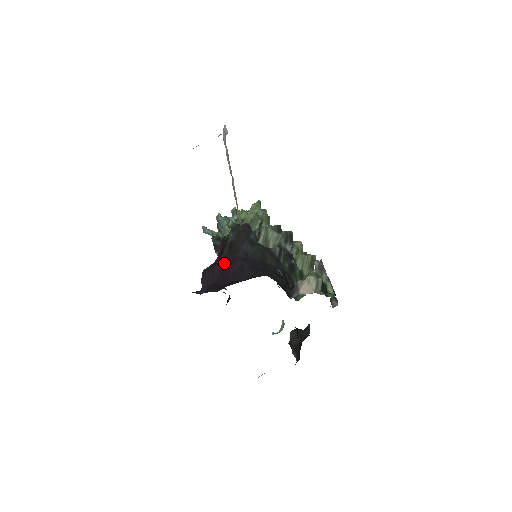
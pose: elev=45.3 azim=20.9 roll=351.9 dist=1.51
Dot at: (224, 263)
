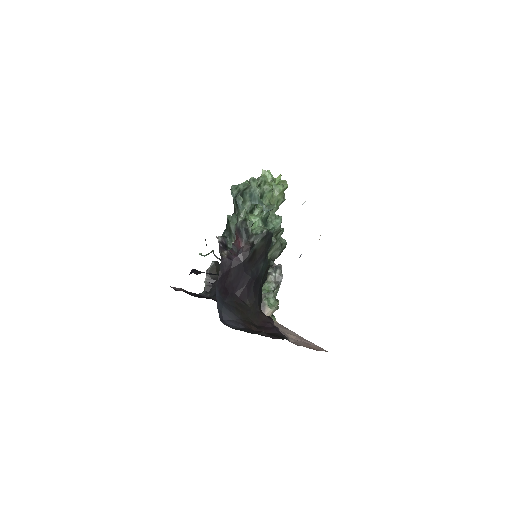
Dot at: (241, 271)
